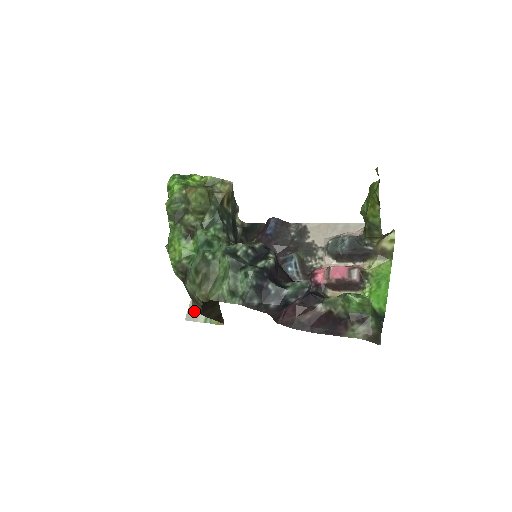
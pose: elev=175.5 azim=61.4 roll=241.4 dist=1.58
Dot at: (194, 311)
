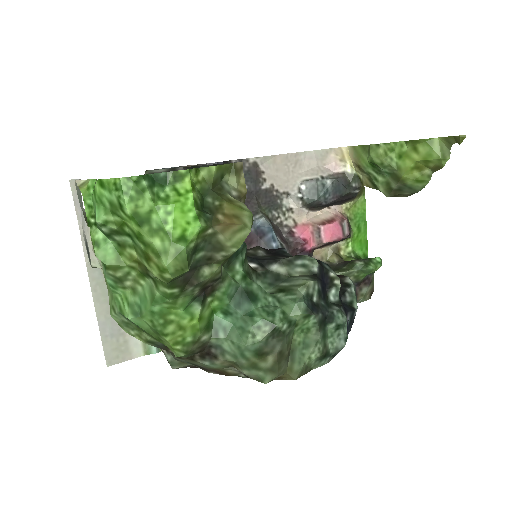
Dot at: occluded
